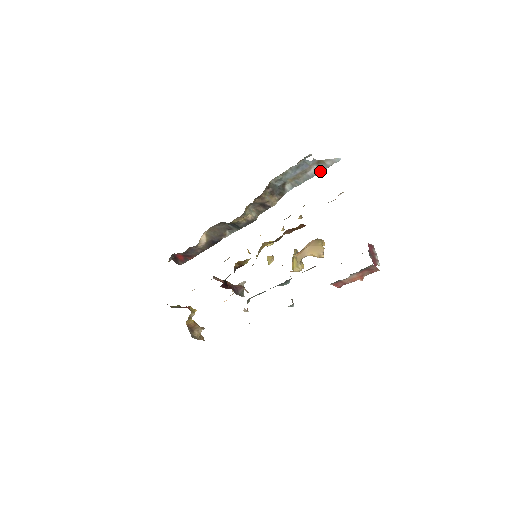
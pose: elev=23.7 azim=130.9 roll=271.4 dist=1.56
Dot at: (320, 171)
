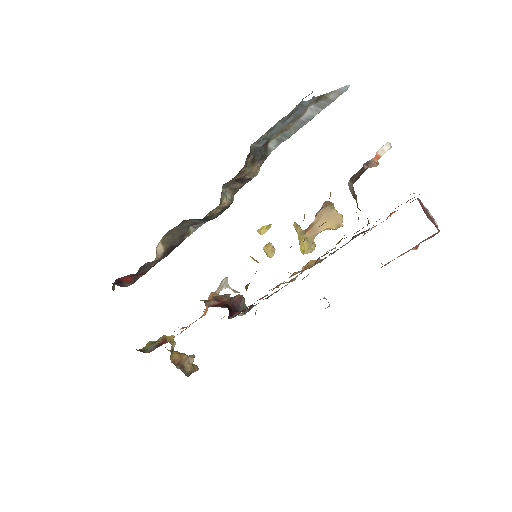
Dot at: (319, 111)
